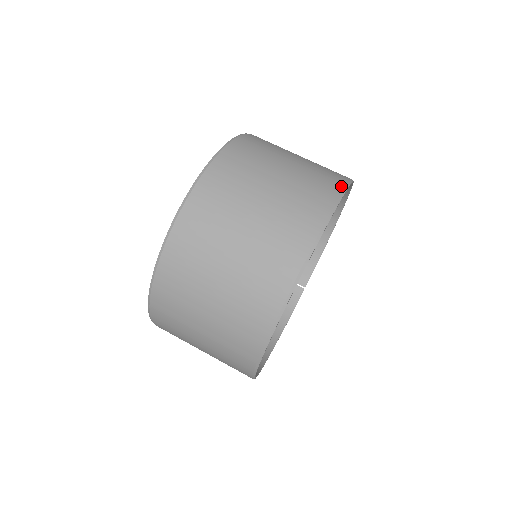
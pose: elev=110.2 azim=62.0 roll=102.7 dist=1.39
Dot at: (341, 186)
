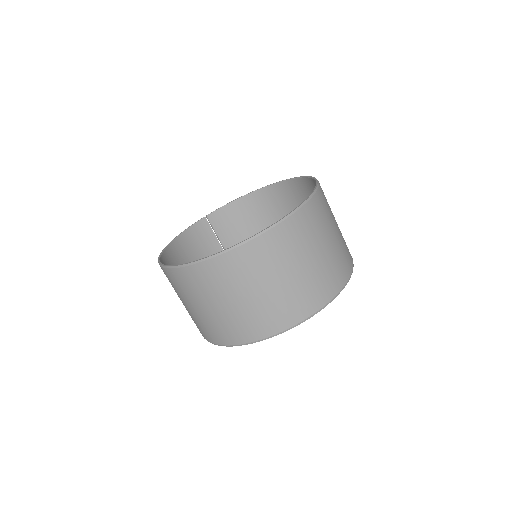
Dot at: occluded
